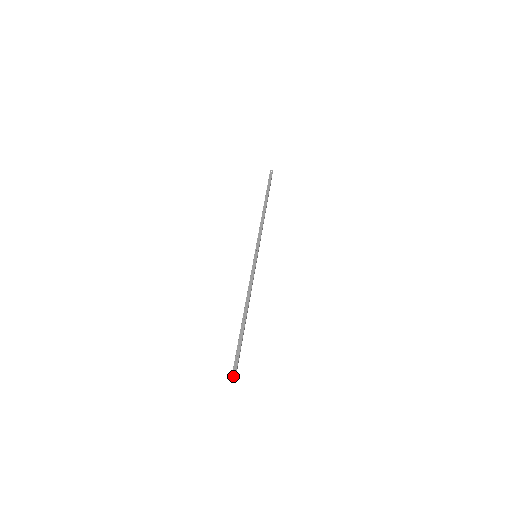
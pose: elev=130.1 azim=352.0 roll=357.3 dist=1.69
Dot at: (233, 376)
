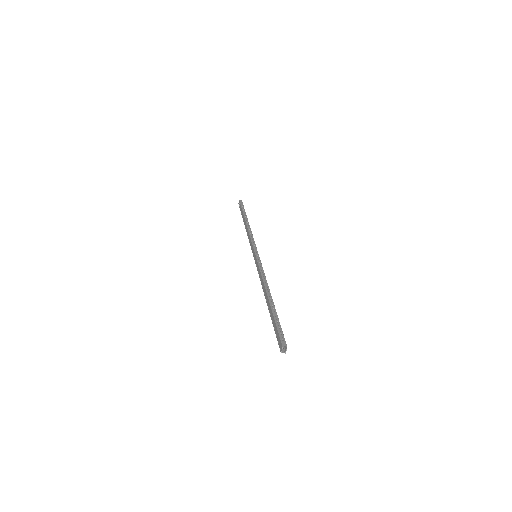
Dot at: (282, 351)
